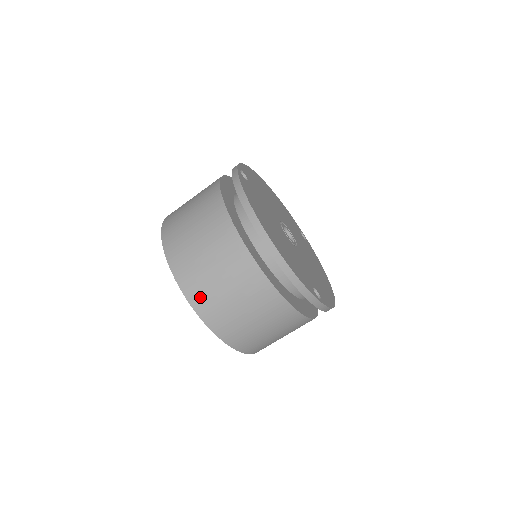
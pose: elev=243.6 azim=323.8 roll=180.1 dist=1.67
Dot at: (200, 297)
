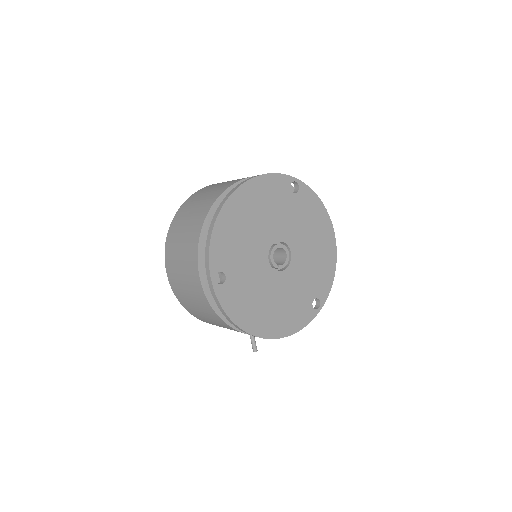
Dot at: (182, 210)
